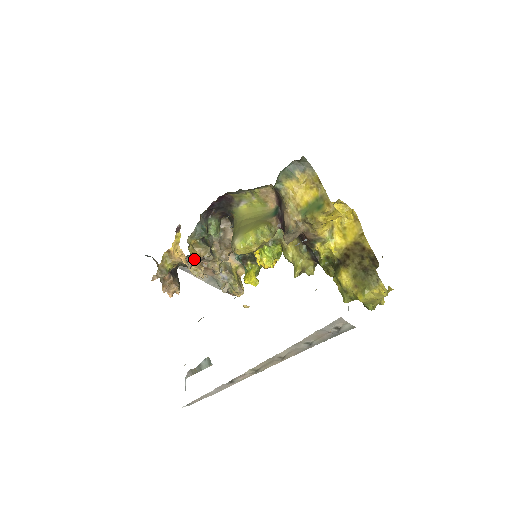
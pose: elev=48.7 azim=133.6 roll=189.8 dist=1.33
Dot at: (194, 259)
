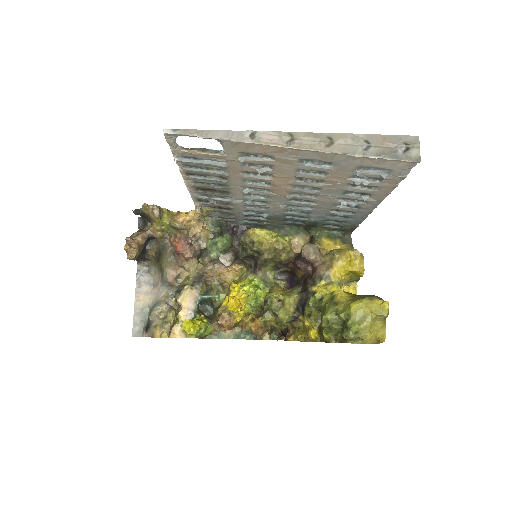
Dot at: occluded
